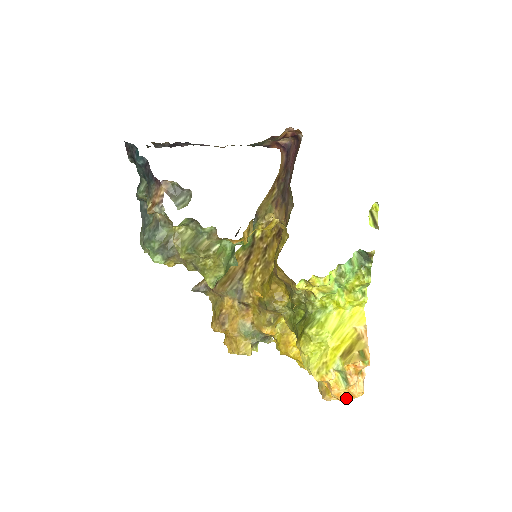
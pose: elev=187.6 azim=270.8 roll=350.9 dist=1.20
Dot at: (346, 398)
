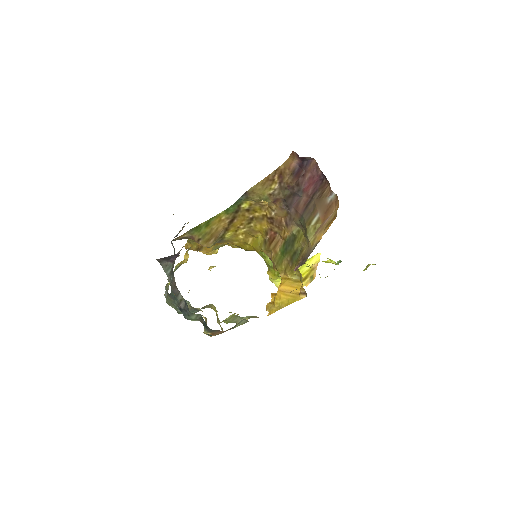
Dot at: occluded
